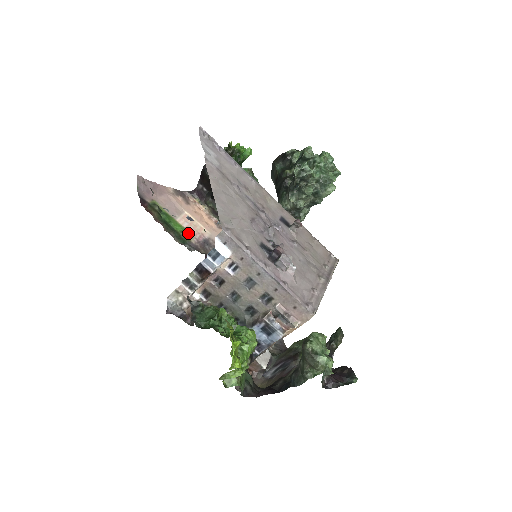
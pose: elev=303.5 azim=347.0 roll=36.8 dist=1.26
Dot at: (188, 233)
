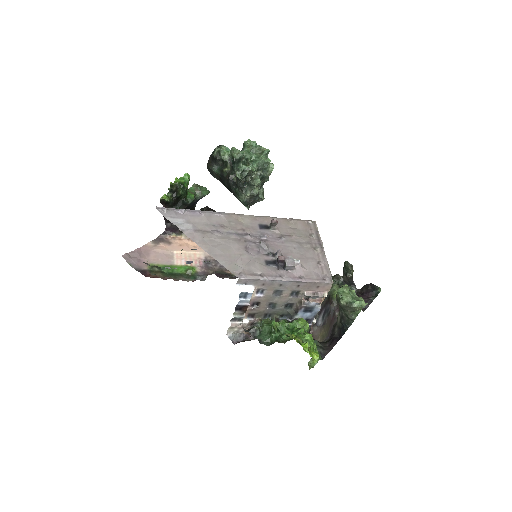
Dot at: (190, 267)
